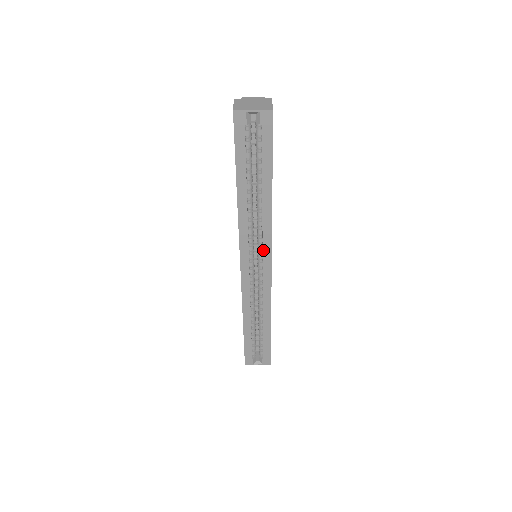
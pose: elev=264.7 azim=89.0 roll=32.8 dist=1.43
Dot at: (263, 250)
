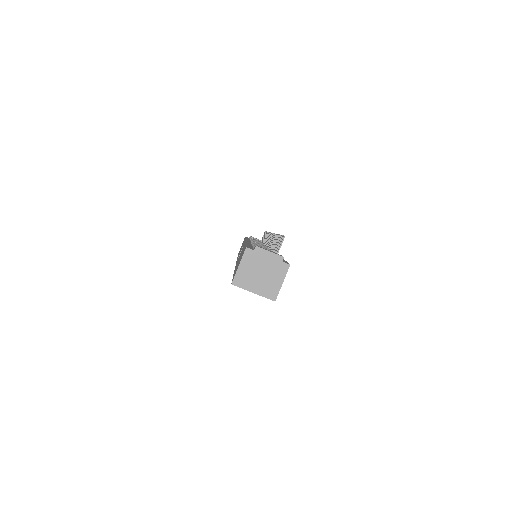
Dot at: occluded
